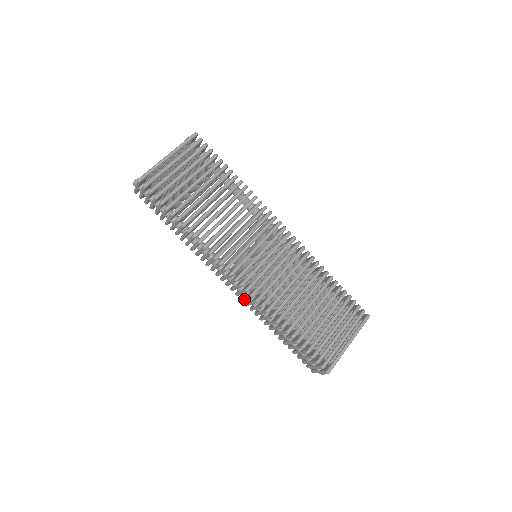
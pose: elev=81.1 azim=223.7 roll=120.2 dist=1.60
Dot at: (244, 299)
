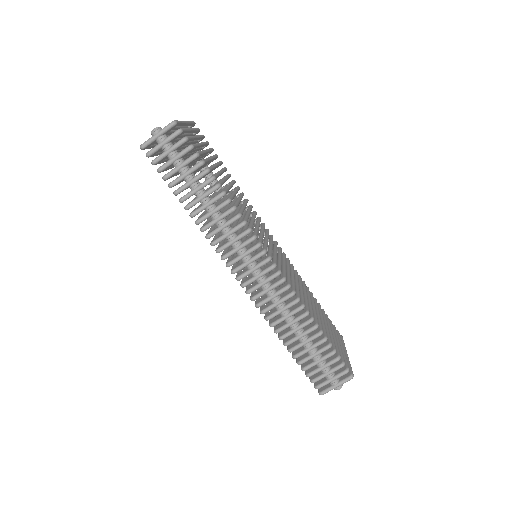
Dot at: (264, 292)
